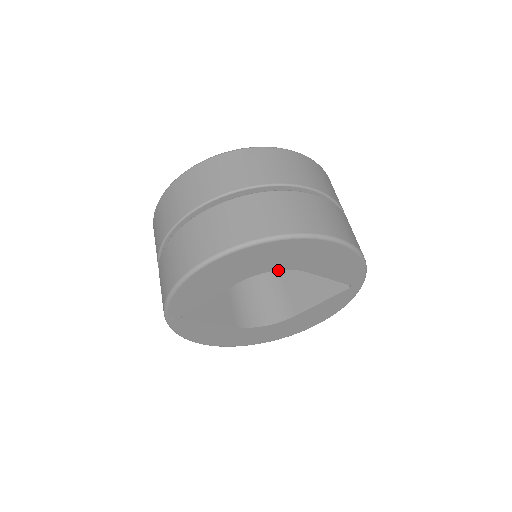
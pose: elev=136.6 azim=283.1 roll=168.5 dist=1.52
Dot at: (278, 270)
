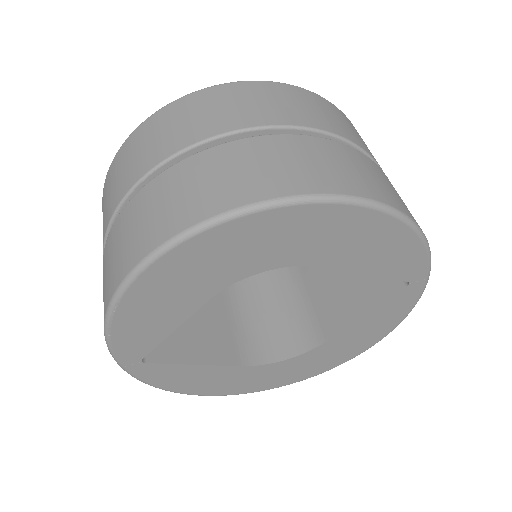
Dot at: (299, 274)
